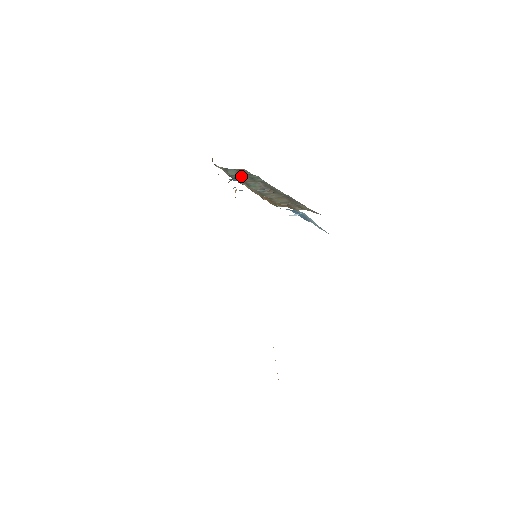
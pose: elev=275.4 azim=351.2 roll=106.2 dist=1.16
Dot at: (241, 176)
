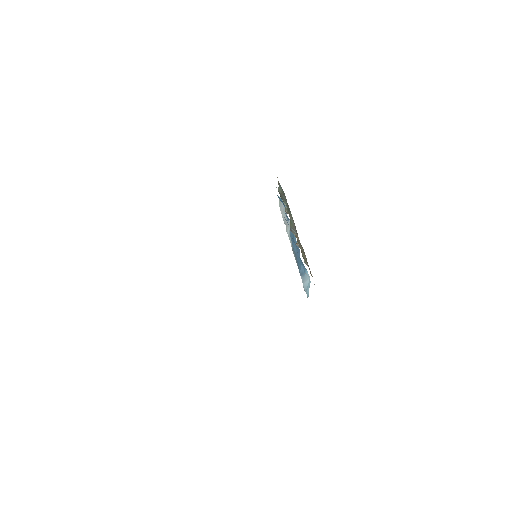
Dot at: (285, 201)
